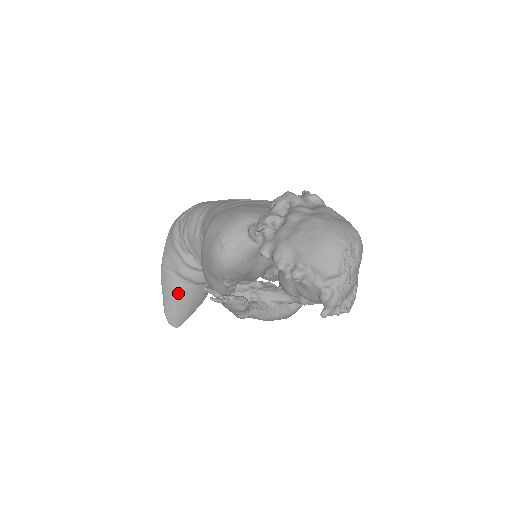
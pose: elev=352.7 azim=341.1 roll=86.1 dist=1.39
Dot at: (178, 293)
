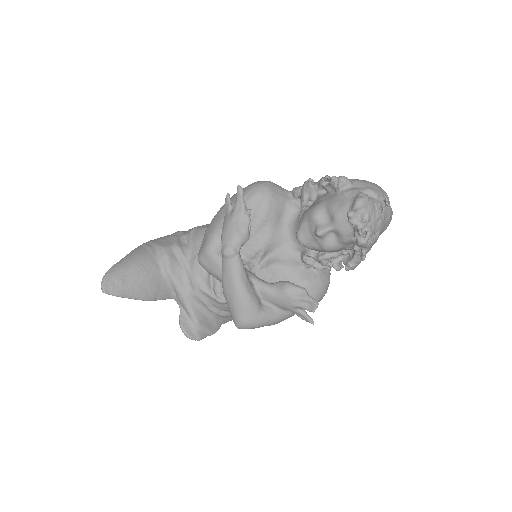
Dot at: (142, 262)
